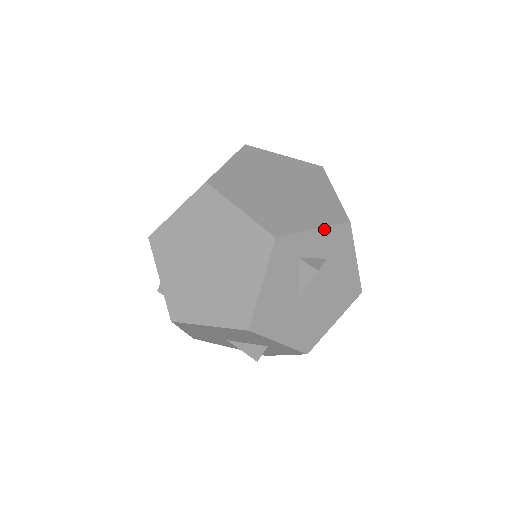
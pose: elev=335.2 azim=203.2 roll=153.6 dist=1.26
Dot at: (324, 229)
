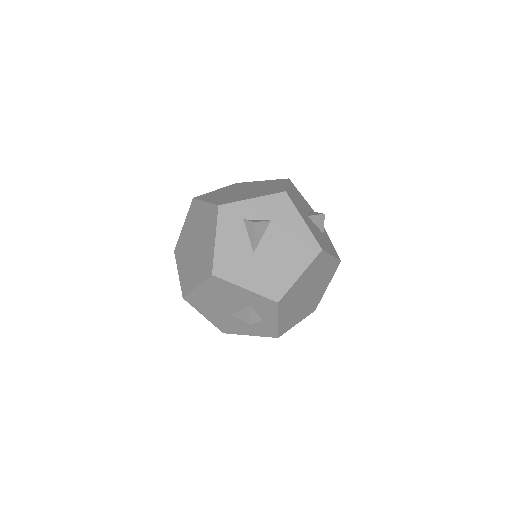
Dot at: (261, 198)
